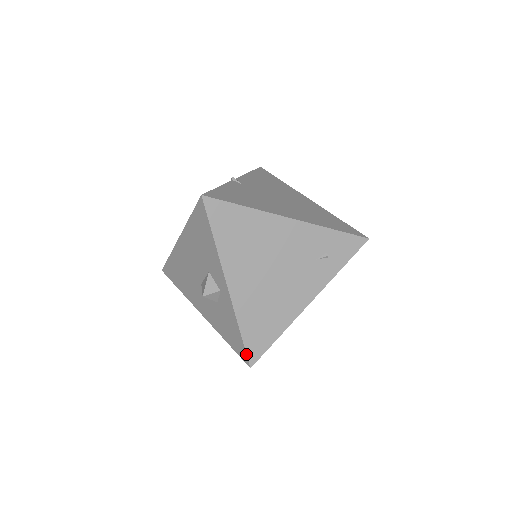
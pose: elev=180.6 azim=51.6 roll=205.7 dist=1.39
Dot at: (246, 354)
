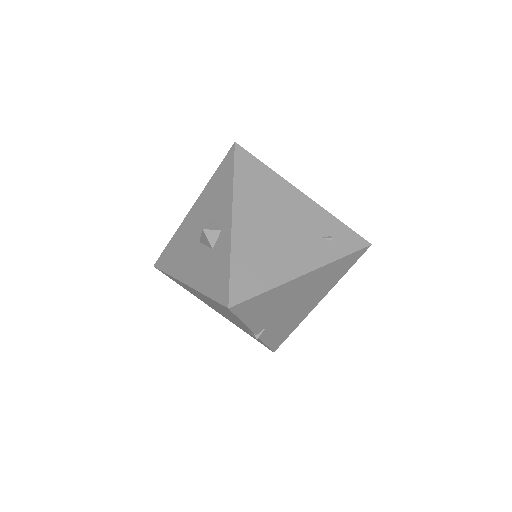
Dot at: (229, 291)
